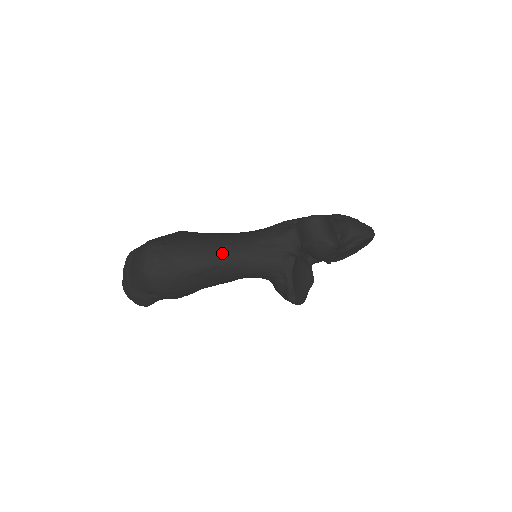
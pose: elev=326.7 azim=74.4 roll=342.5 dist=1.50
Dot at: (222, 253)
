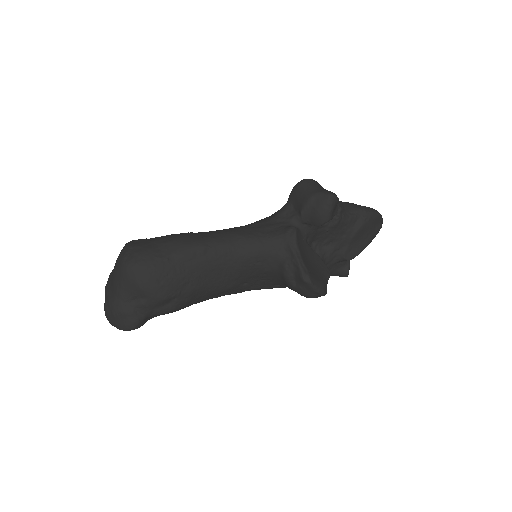
Dot at: (212, 235)
